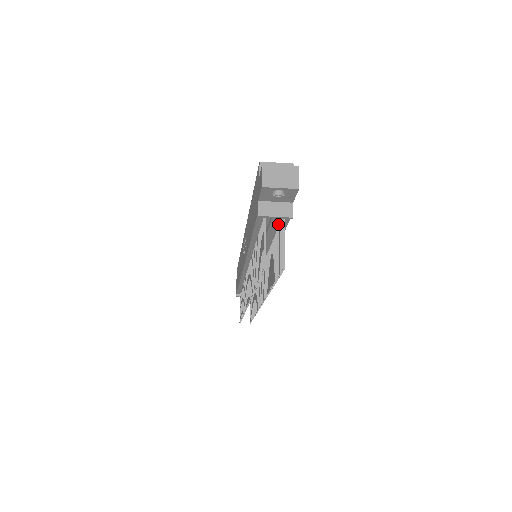
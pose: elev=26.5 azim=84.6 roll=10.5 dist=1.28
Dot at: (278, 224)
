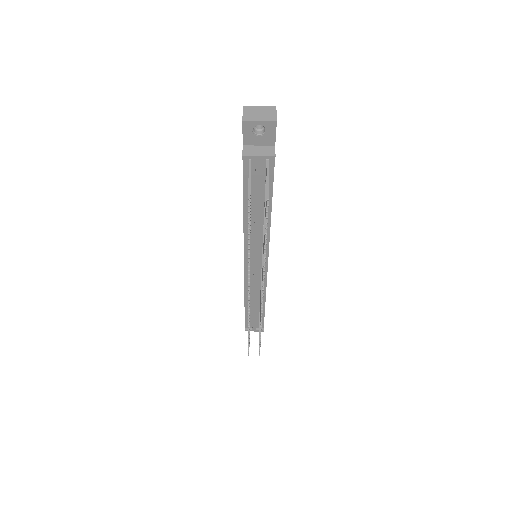
Dot at: (265, 176)
